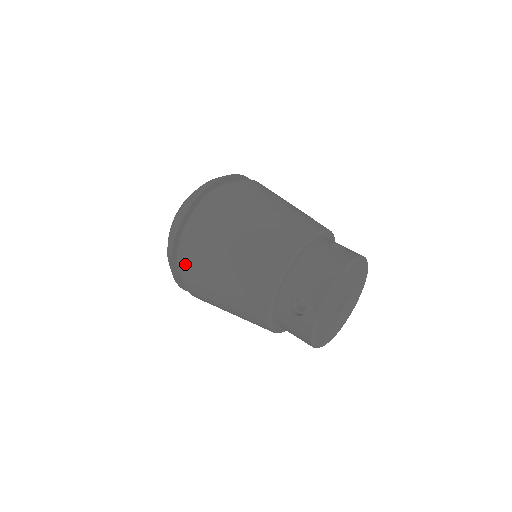
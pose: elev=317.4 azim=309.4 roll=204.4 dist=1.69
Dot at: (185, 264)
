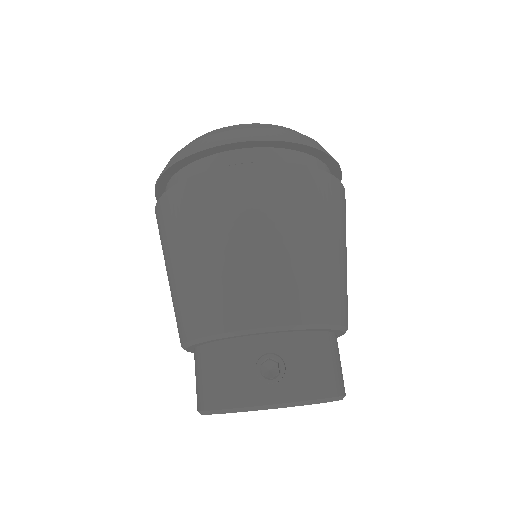
Dot at: occluded
